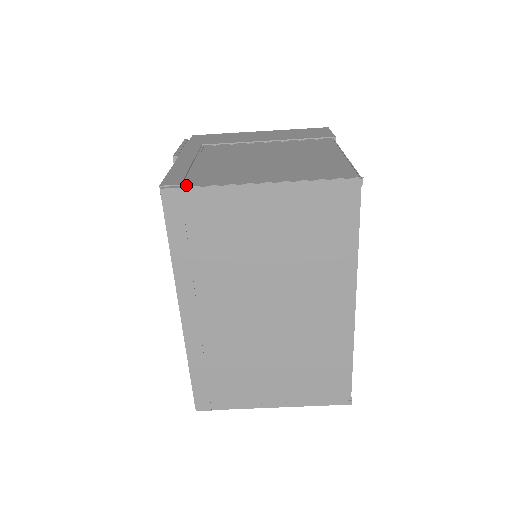
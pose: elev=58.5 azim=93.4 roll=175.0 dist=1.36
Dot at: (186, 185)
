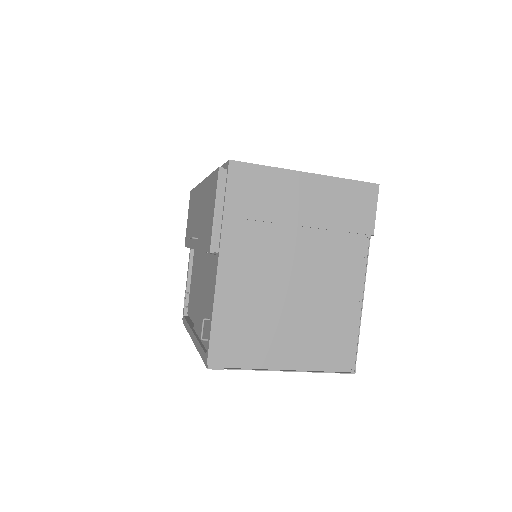
Dot at: (228, 364)
